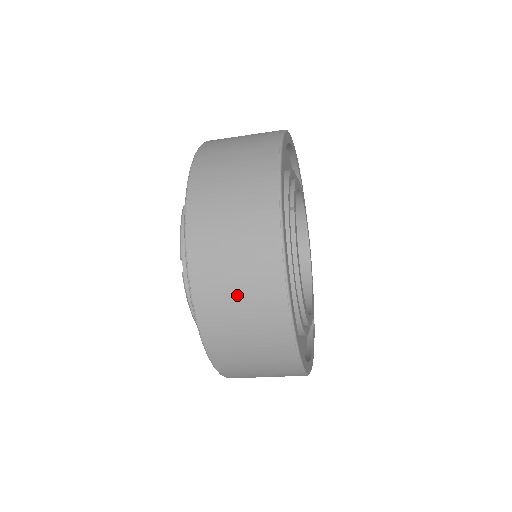
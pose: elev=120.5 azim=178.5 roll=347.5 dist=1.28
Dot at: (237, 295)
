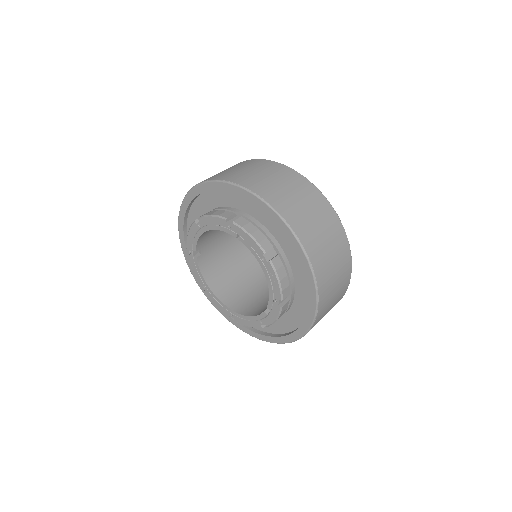
Dot at: (327, 243)
